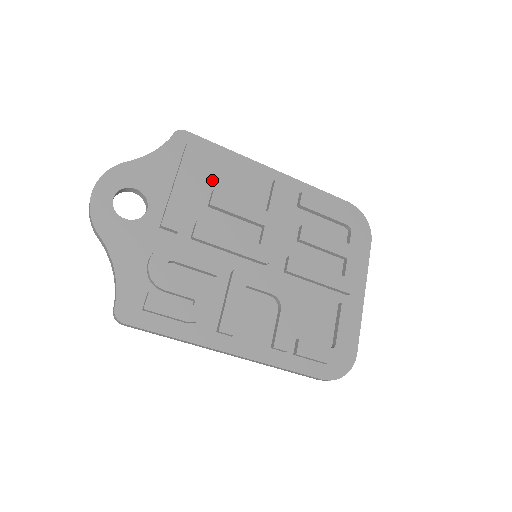
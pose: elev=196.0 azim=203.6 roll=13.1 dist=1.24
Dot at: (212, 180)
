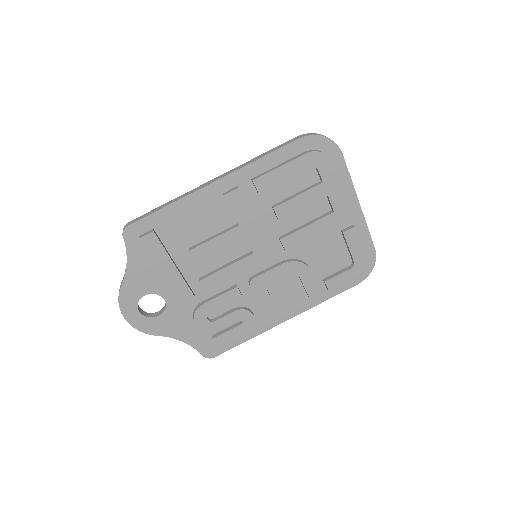
Dot at: (181, 241)
